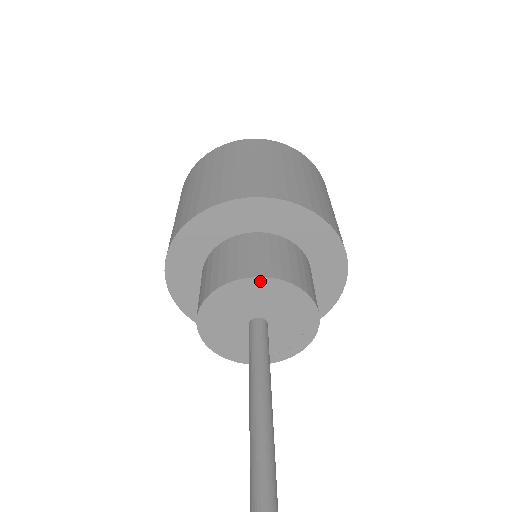
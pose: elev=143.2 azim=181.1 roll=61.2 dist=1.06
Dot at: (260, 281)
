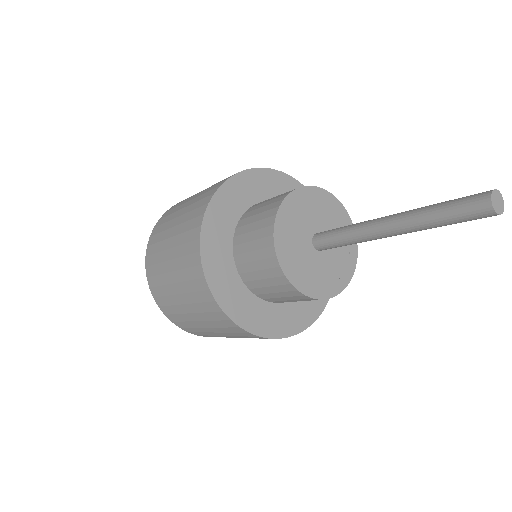
Dot at: (287, 202)
